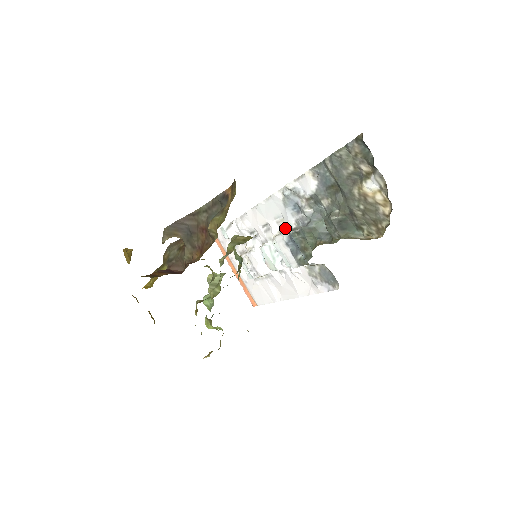
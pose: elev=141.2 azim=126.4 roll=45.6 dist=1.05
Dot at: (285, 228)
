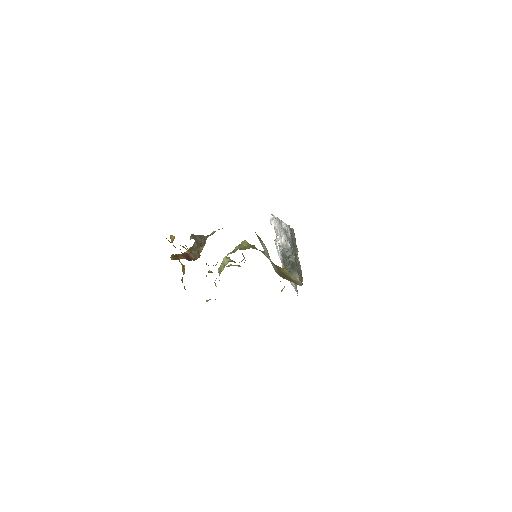
Dot at: occluded
